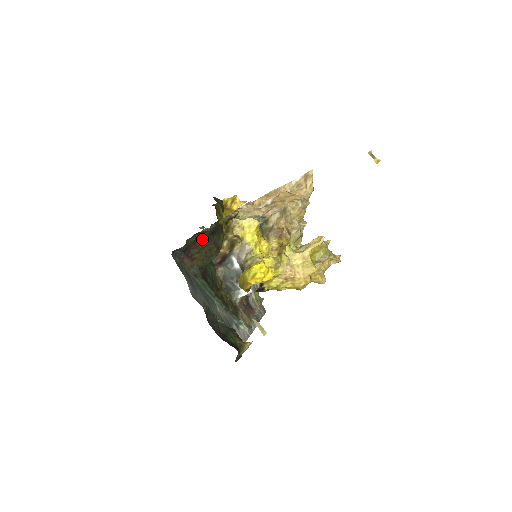
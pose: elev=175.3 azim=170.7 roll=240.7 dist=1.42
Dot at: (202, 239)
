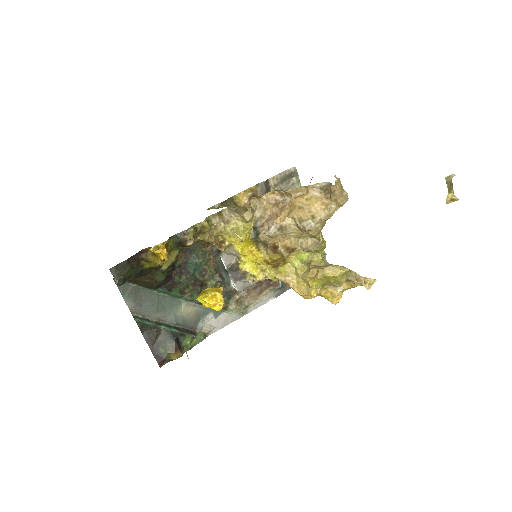
Dot at: occluded
